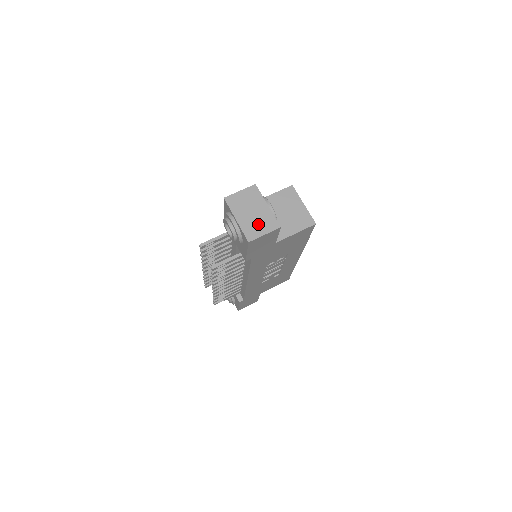
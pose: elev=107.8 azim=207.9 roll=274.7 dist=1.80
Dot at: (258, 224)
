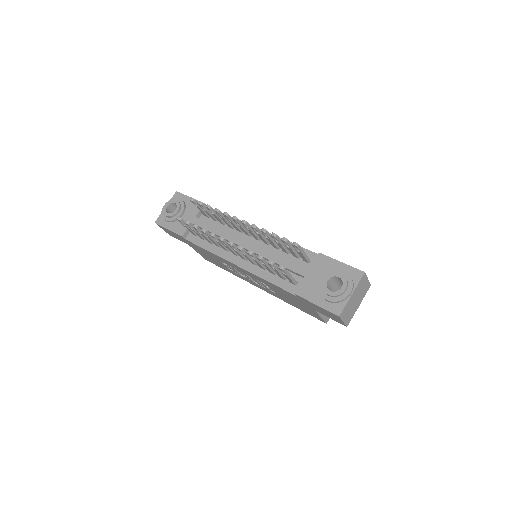
Dot at: (349, 311)
